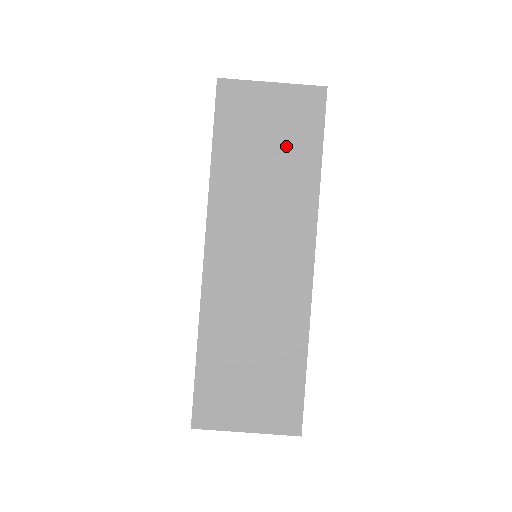
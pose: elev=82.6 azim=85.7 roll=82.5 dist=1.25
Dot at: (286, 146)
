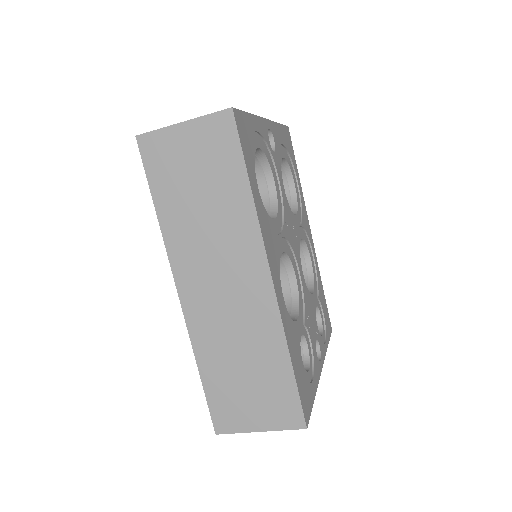
Dot at: (213, 179)
